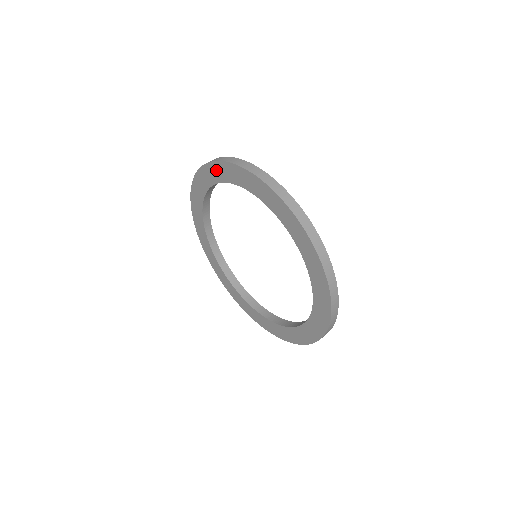
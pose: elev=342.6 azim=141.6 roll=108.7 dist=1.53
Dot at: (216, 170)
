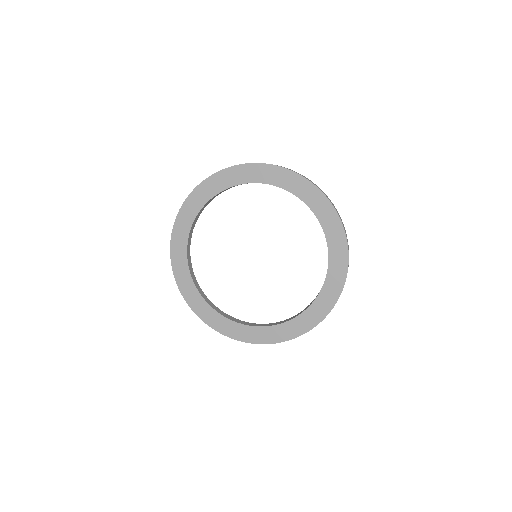
Dot at: (246, 172)
